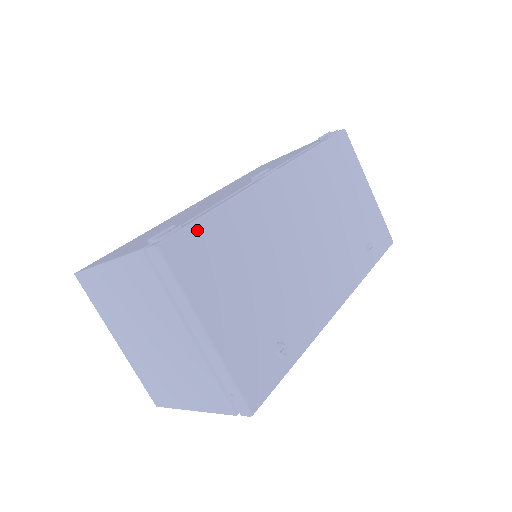
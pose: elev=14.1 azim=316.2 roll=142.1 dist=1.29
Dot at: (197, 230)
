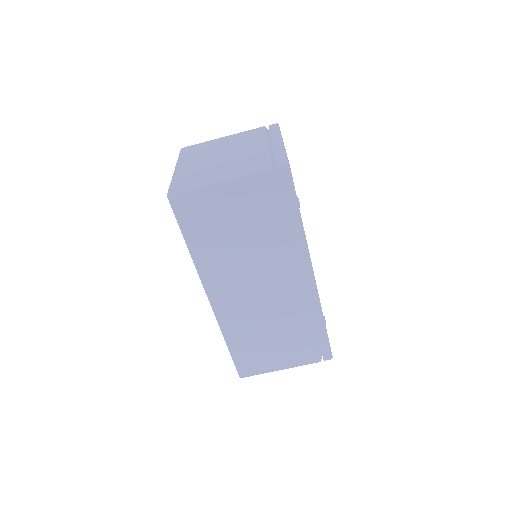
Dot at: occluded
